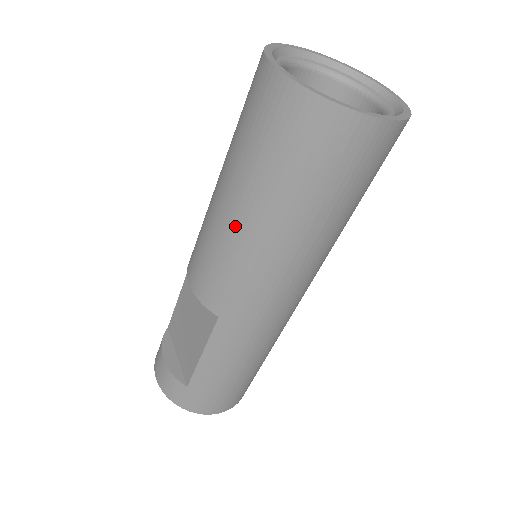
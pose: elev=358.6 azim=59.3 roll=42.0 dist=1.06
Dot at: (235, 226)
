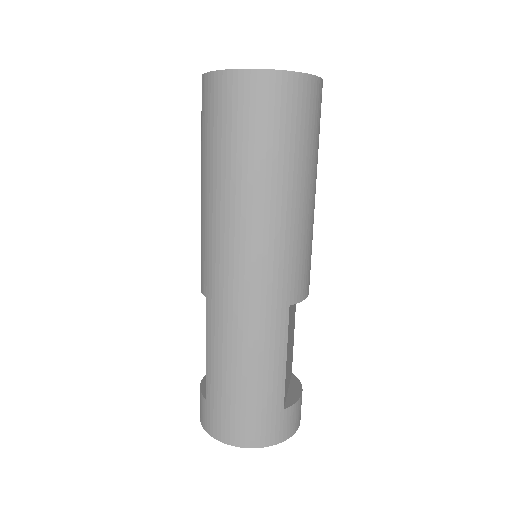
Dot at: (201, 202)
